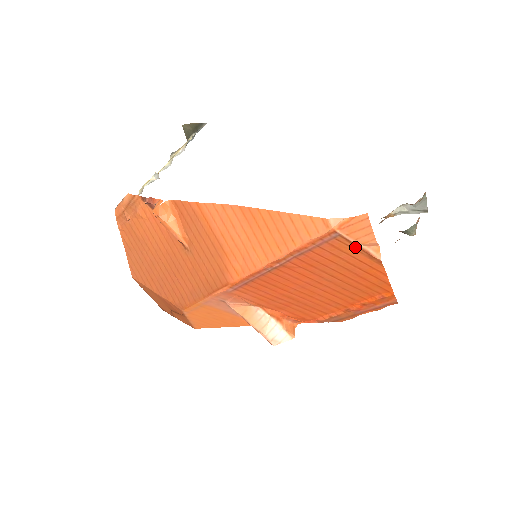
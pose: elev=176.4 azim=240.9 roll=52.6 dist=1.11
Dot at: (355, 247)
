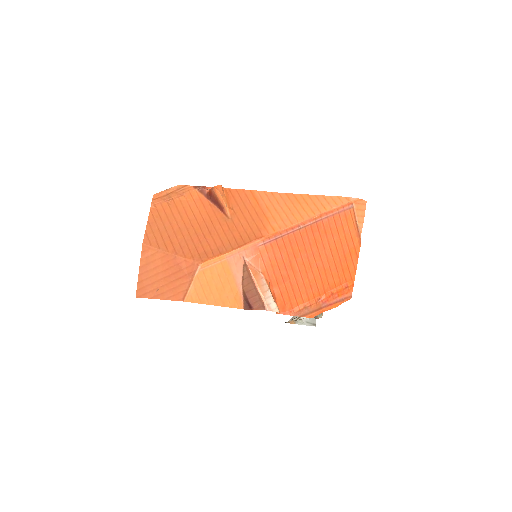
Dot at: (355, 222)
